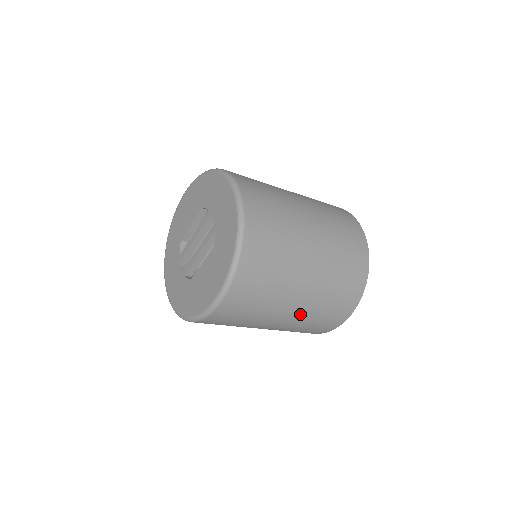
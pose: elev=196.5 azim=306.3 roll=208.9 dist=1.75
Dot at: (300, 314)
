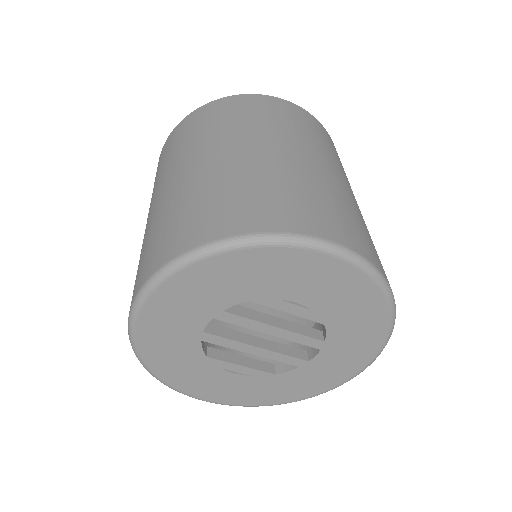
Dot at: occluded
